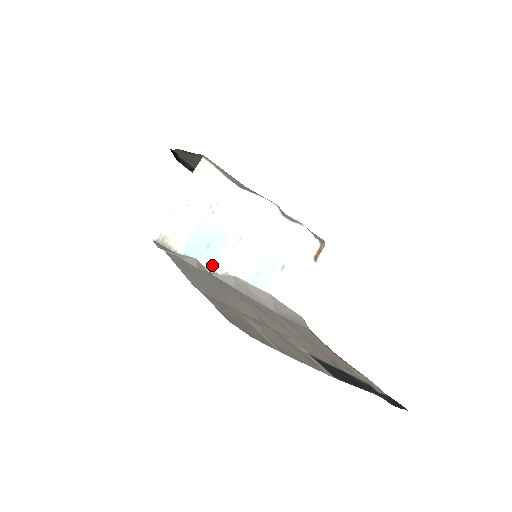
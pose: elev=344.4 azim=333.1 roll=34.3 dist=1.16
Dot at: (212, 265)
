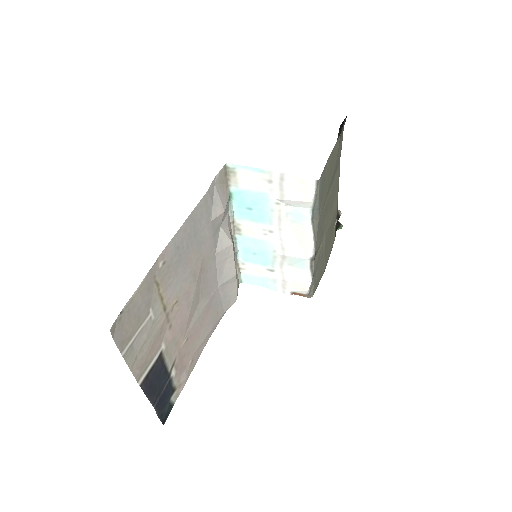
Dot at: (238, 216)
